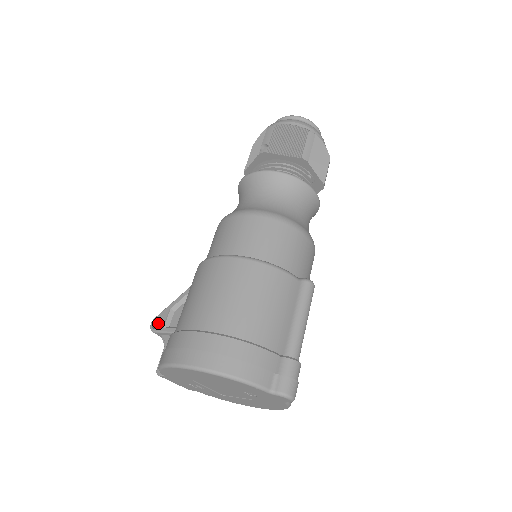
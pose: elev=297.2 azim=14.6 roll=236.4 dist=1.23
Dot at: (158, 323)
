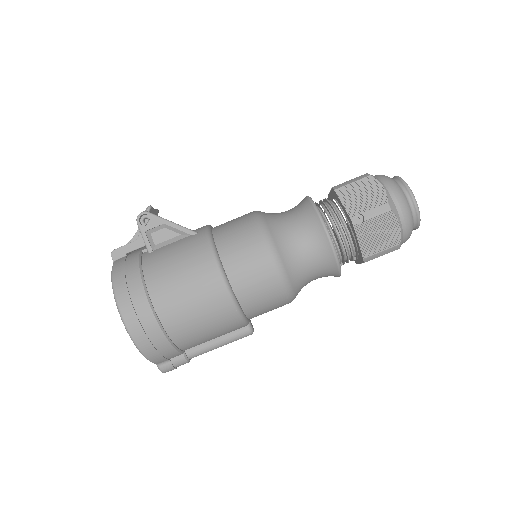
Dot at: (147, 218)
